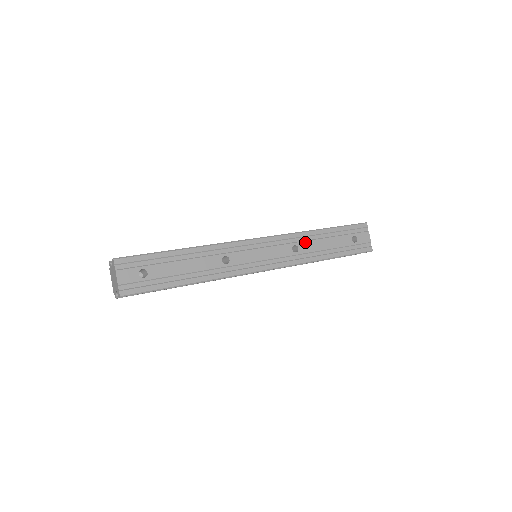
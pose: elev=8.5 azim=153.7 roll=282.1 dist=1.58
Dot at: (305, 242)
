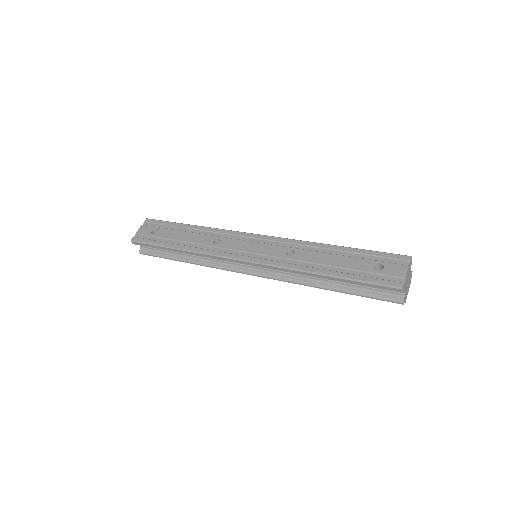
Dot at: (306, 251)
